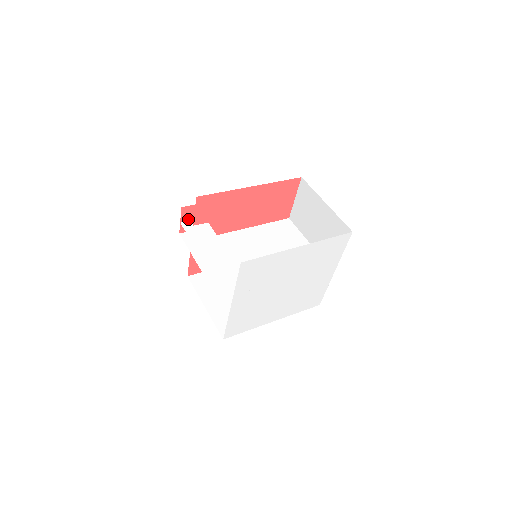
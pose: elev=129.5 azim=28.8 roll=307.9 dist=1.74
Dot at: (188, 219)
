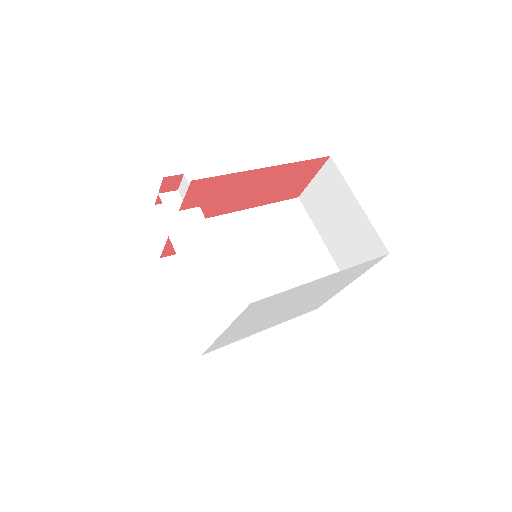
Dot at: (169, 189)
